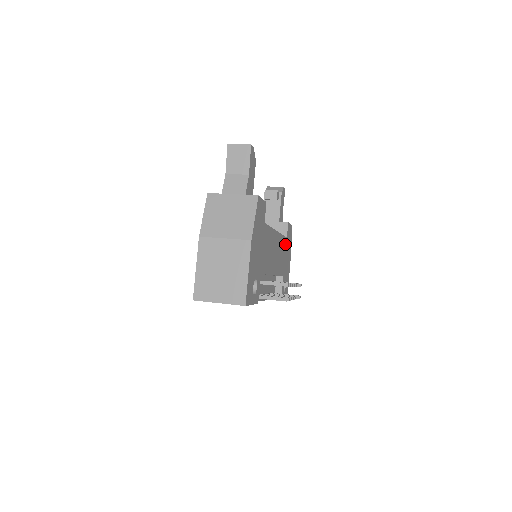
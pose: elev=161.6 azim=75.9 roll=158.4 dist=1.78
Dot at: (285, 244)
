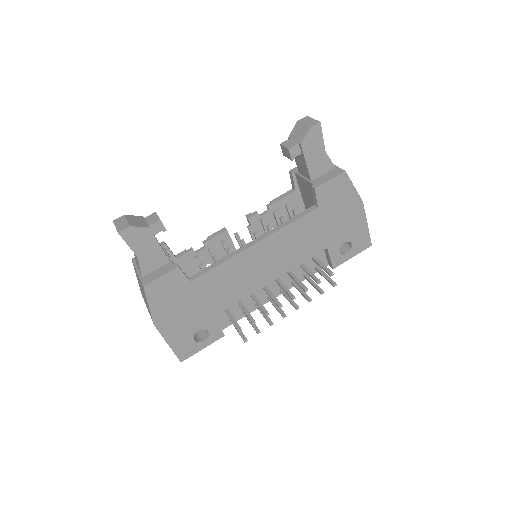
Dot at: (315, 217)
